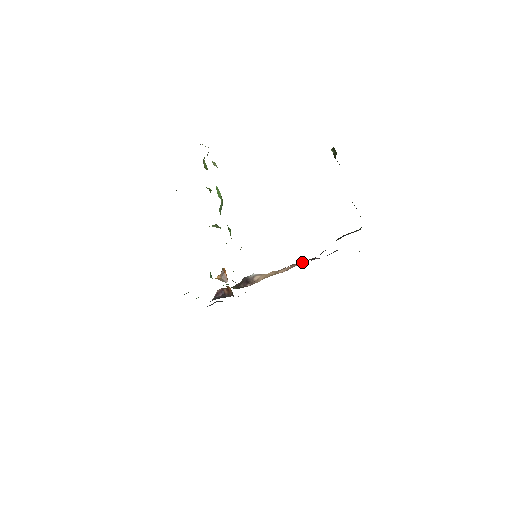
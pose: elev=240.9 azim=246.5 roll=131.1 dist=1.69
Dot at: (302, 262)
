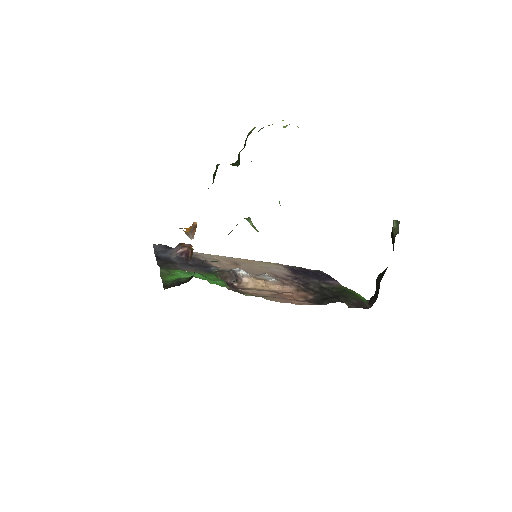
Dot at: (295, 289)
